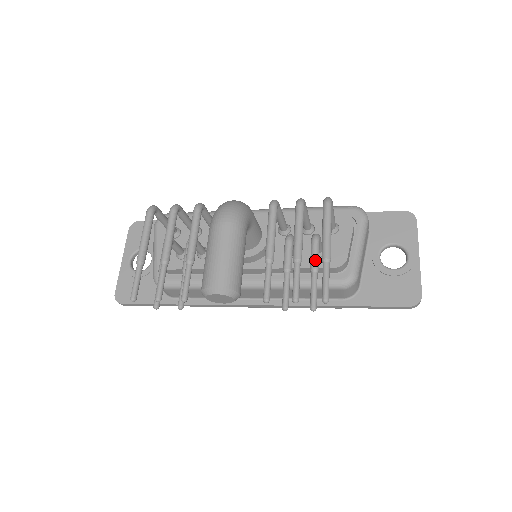
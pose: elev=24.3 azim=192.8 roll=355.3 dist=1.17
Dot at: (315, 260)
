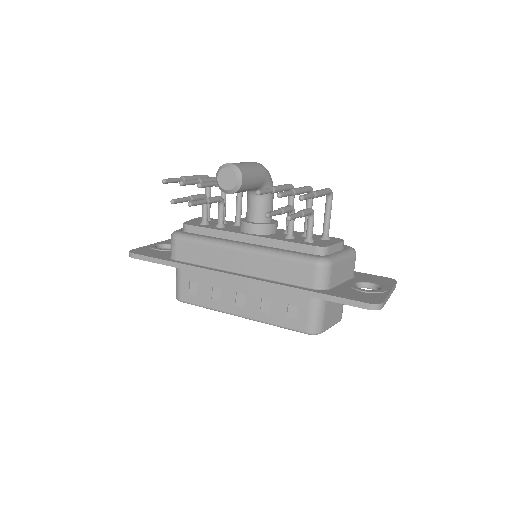
Dot at: (304, 210)
